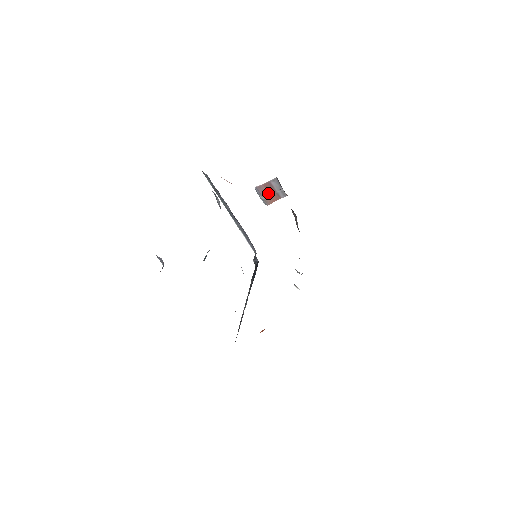
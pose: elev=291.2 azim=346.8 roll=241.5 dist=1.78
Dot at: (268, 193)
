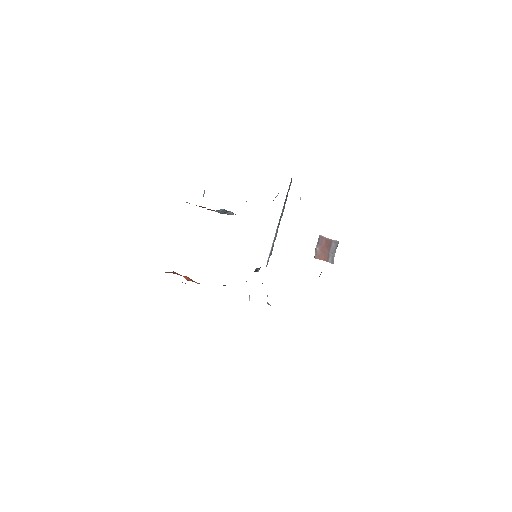
Dot at: (323, 248)
